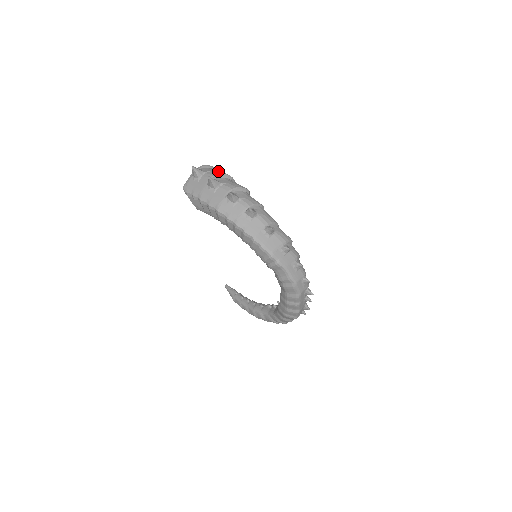
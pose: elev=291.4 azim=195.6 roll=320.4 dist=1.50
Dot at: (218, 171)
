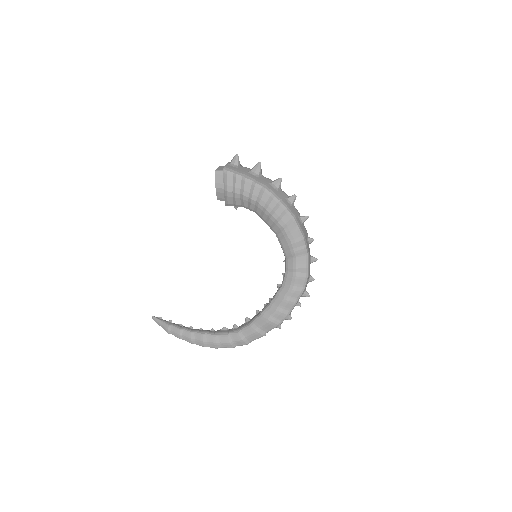
Dot at: occluded
